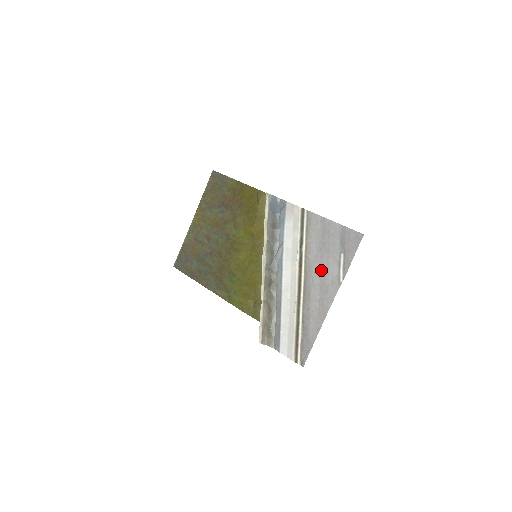
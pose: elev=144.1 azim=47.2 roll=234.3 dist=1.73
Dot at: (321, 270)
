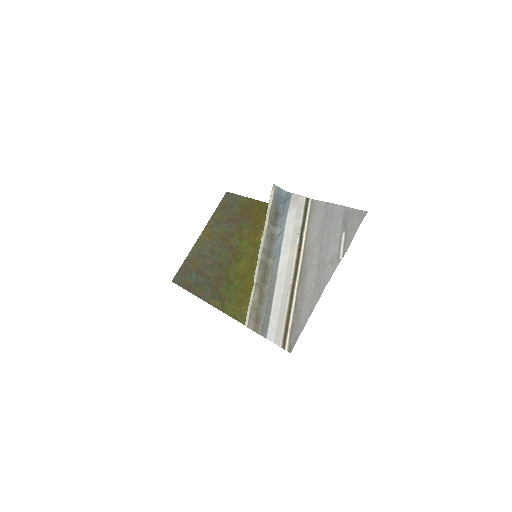
Dot at: (320, 250)
